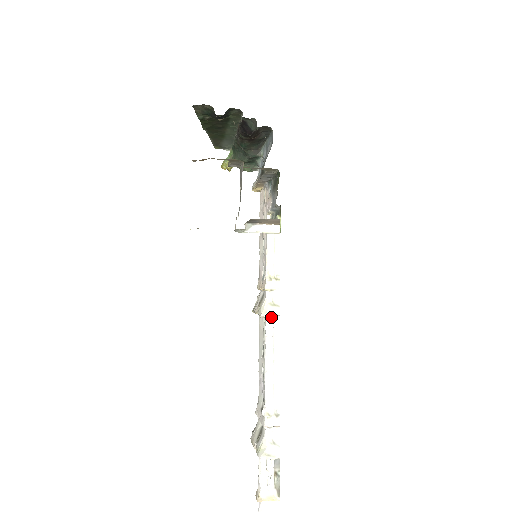
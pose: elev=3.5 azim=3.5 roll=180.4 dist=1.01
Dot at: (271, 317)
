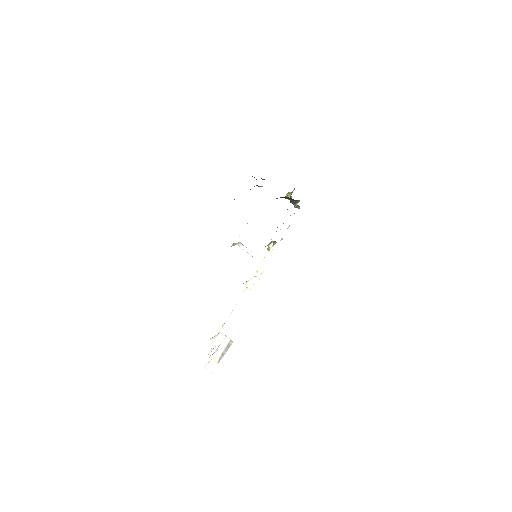
Dot at: (247, 288)
